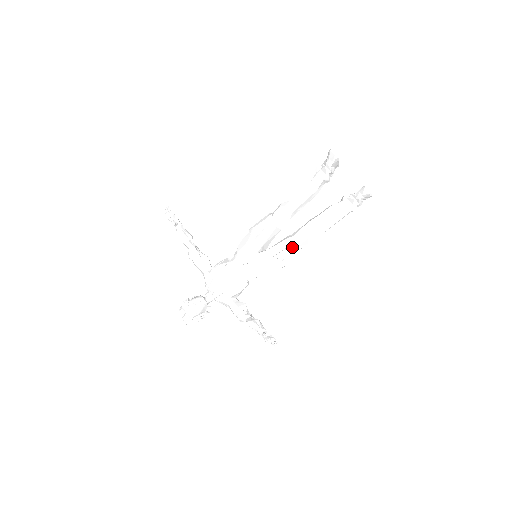
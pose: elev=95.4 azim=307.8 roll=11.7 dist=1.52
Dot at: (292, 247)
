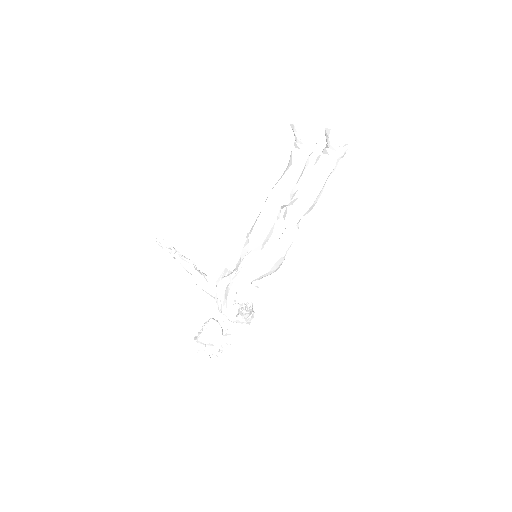
Dot at: (281, 226)
